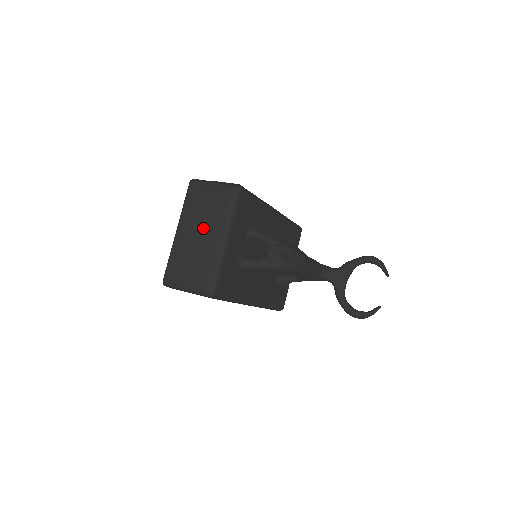
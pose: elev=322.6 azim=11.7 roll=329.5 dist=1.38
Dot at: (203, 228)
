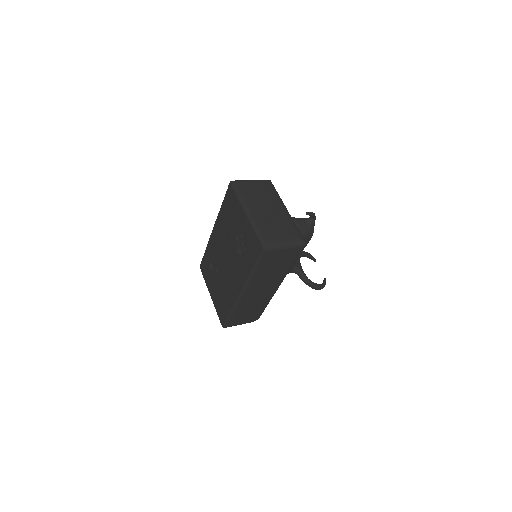
Dot at: (268, 205)
